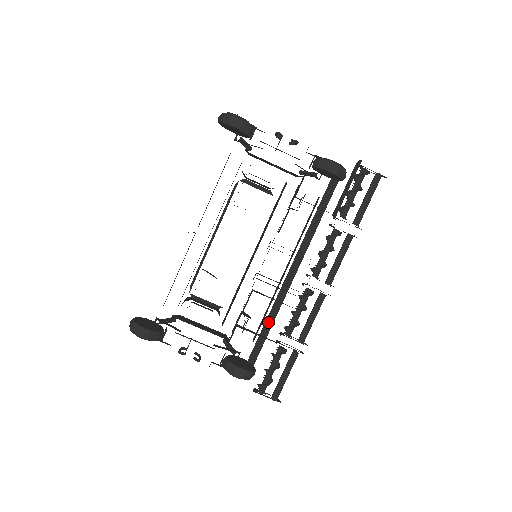
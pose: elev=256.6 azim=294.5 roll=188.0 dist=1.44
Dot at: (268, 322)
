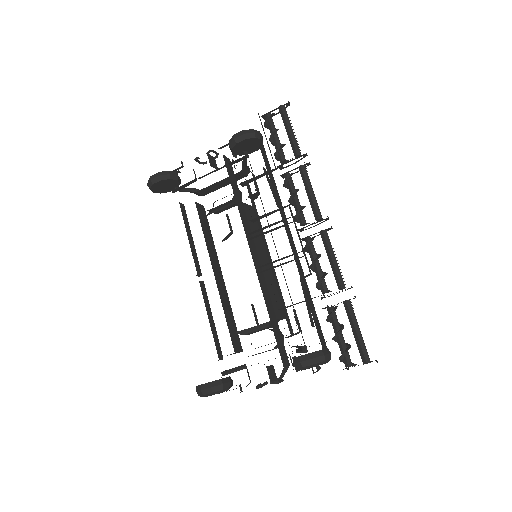
Dot at: occluded
